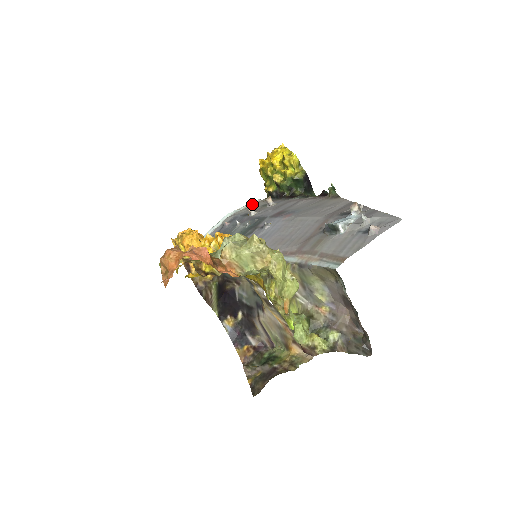
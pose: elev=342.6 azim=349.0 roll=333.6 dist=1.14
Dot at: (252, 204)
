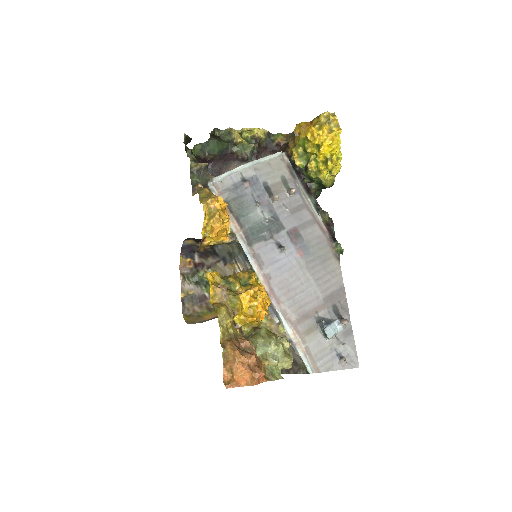
Dot at: (274, 158)
